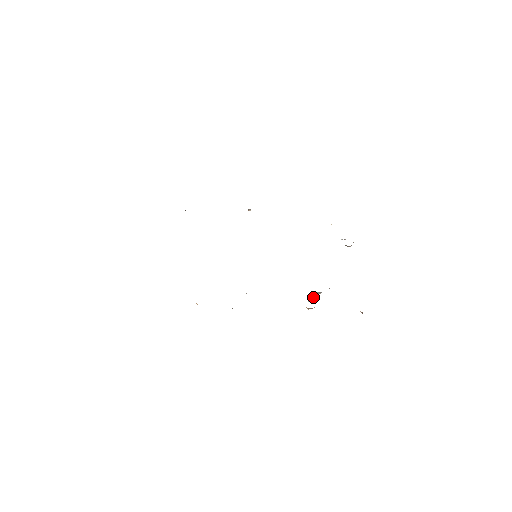
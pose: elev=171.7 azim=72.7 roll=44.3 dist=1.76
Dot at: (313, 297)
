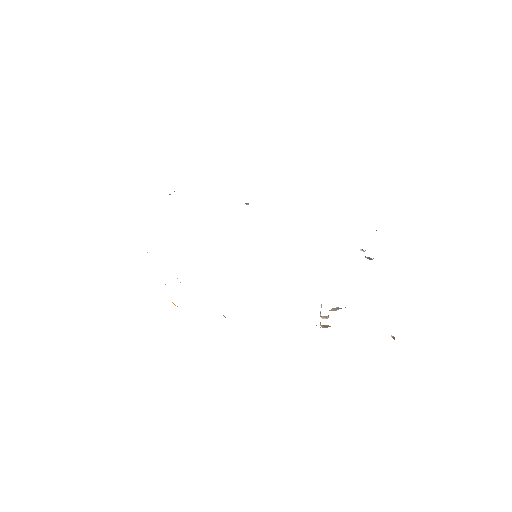
Dot at: occluded
